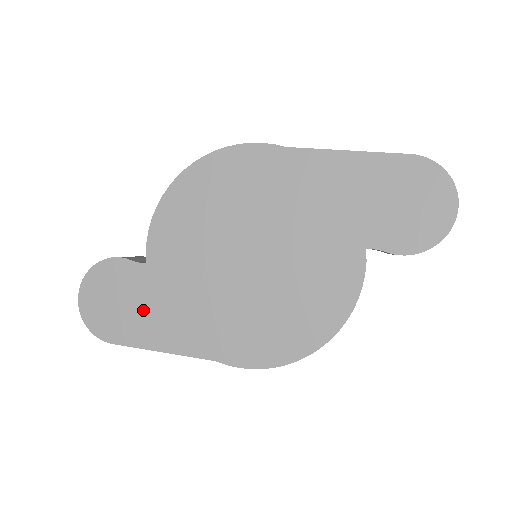
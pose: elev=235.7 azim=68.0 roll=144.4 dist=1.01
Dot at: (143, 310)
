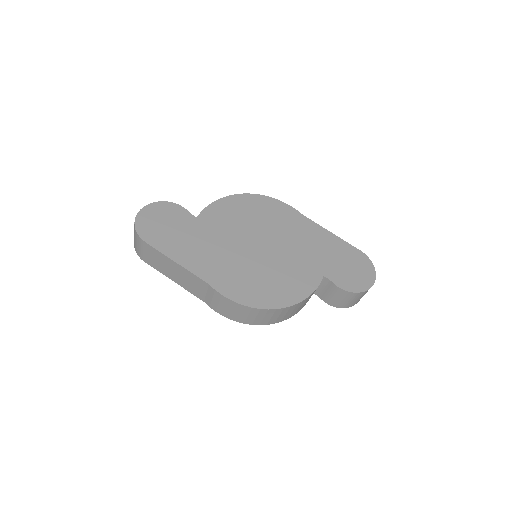
Dot at: (179, 237)
